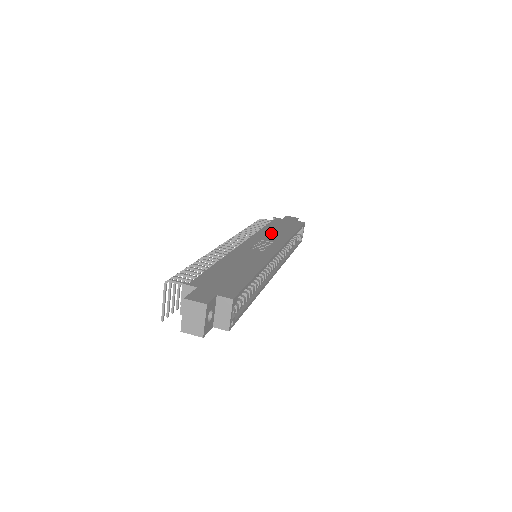
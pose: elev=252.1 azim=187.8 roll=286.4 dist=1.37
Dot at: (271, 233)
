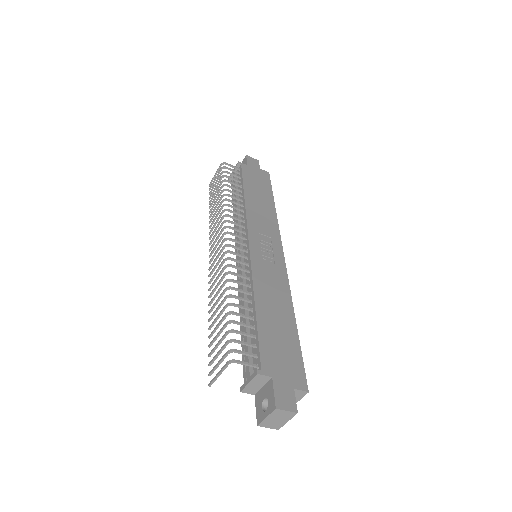
Dot at: (258, 212)
